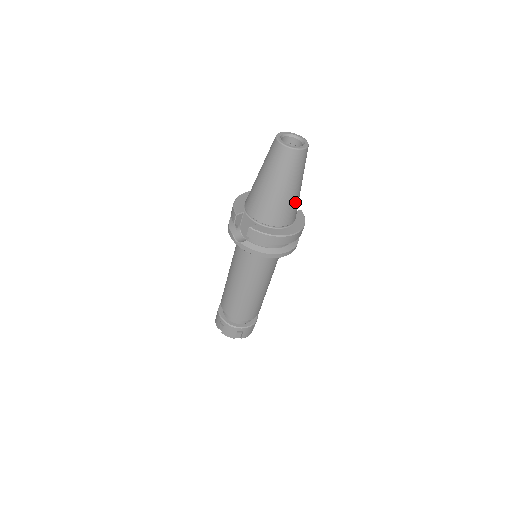
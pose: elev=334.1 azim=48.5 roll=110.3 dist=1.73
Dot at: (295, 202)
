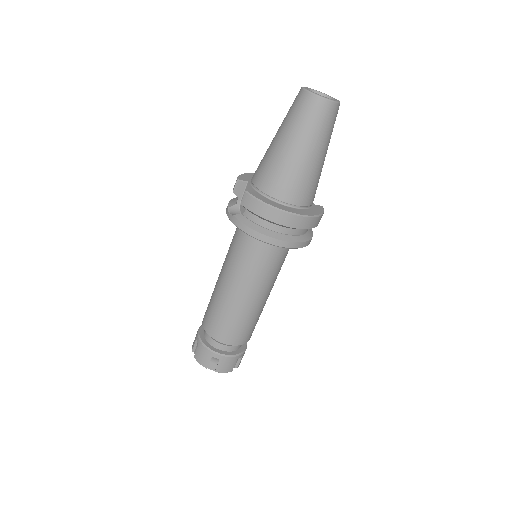
Dot at: (310, 176)
